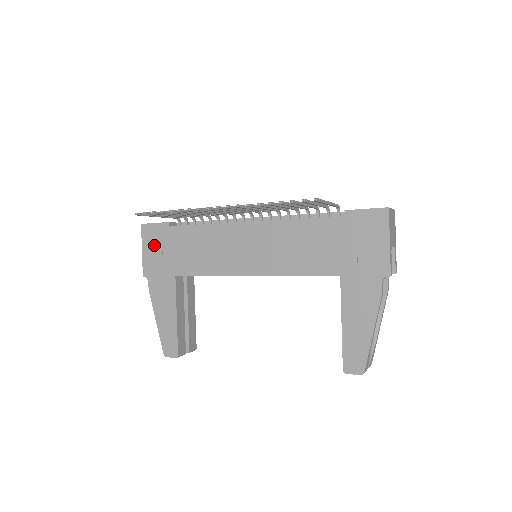
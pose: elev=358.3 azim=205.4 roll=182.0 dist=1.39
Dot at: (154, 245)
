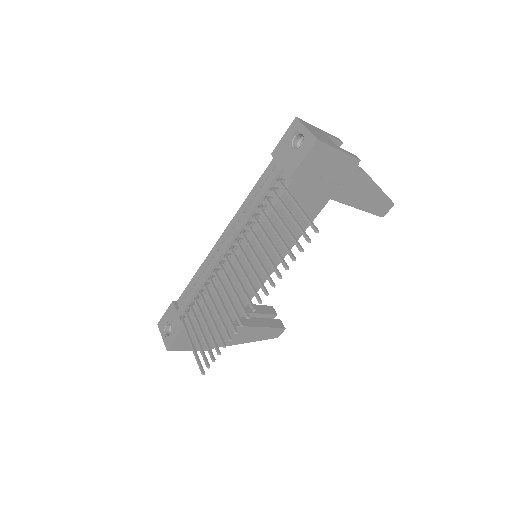
Dot at: (193, 341)
